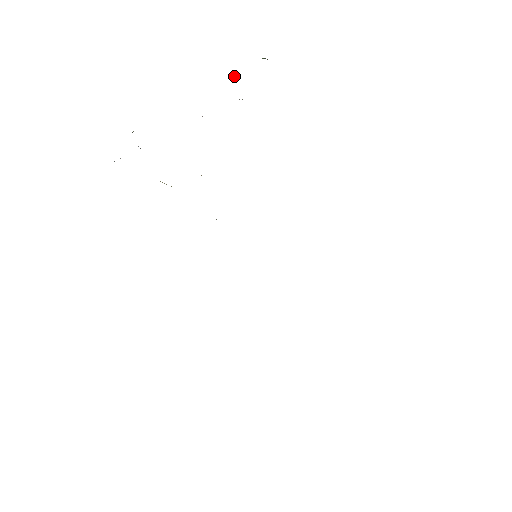
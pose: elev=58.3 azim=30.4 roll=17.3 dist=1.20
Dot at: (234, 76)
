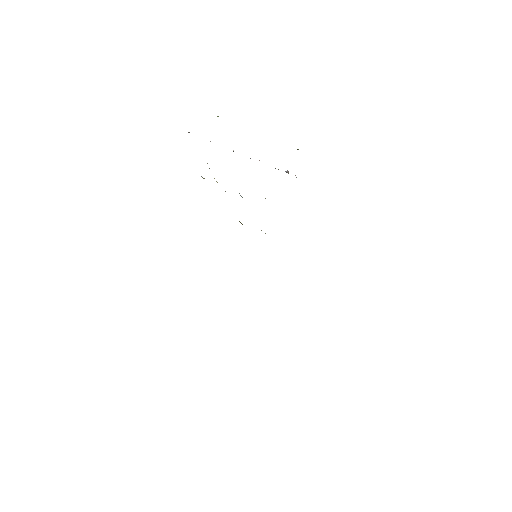
Dot at: occluded
